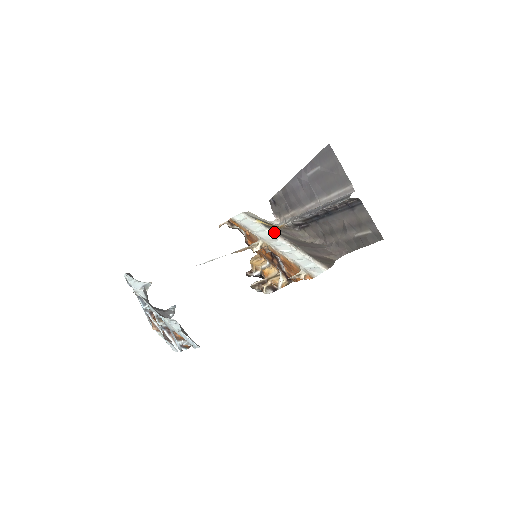
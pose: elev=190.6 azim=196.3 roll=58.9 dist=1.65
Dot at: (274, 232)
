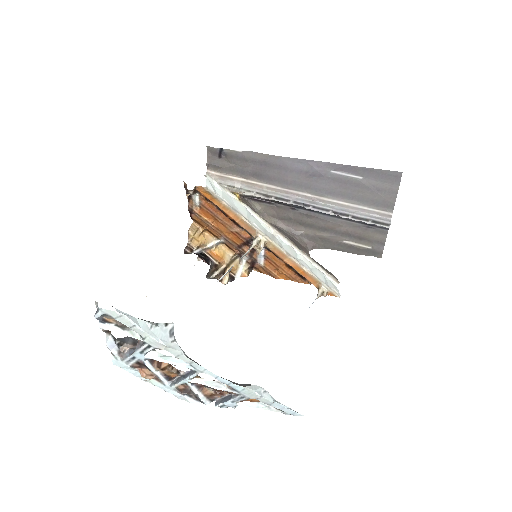
Dot at: (269, 223)
